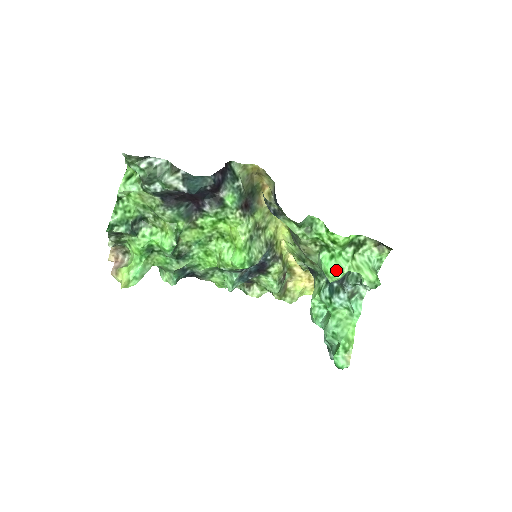
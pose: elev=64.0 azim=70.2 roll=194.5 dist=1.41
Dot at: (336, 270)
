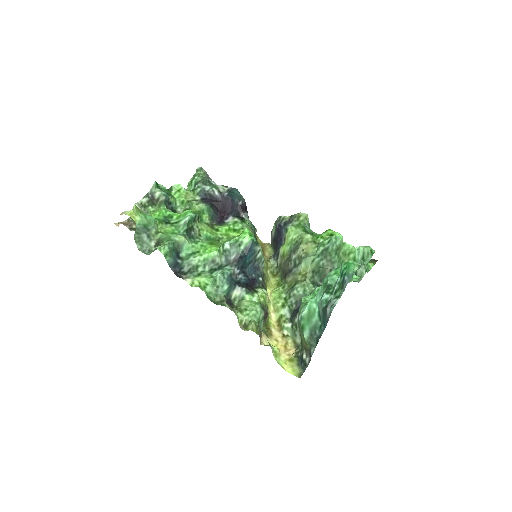
Dot at: occluded
